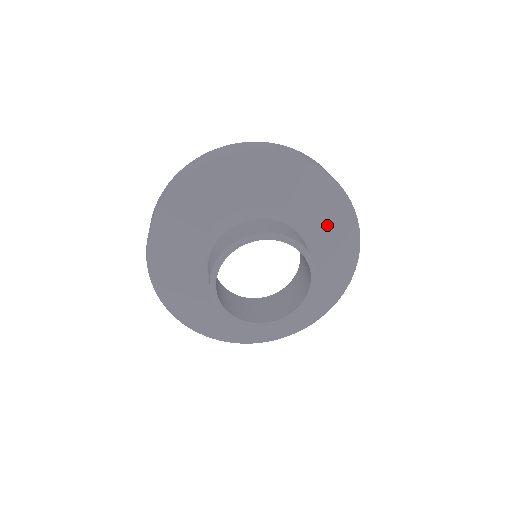
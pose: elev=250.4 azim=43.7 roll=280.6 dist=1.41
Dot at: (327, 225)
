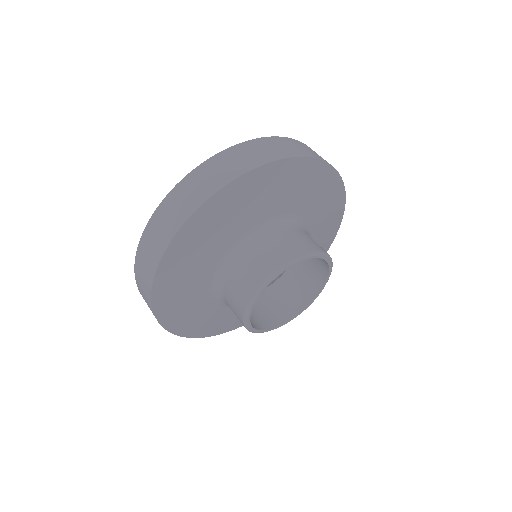
Dot at: (276, 196)
